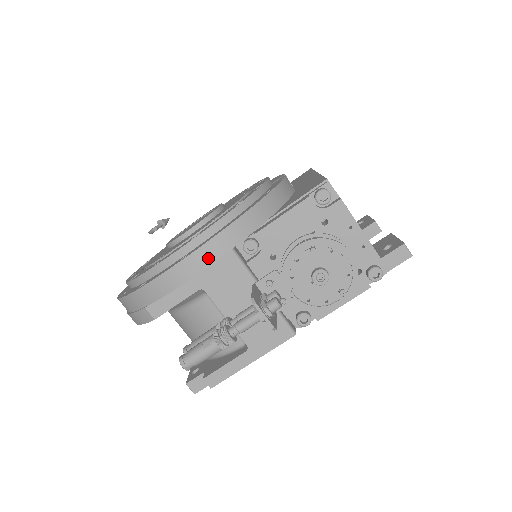
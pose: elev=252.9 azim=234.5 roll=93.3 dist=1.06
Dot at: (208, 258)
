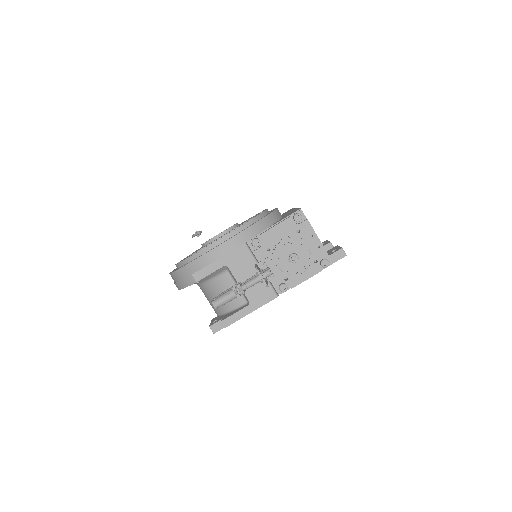
Dot at: (232, 246)
